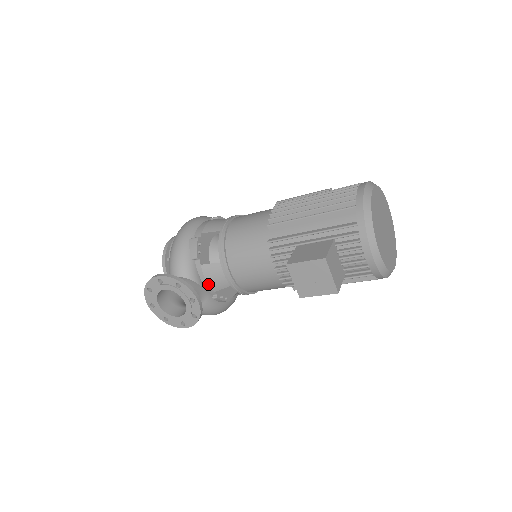
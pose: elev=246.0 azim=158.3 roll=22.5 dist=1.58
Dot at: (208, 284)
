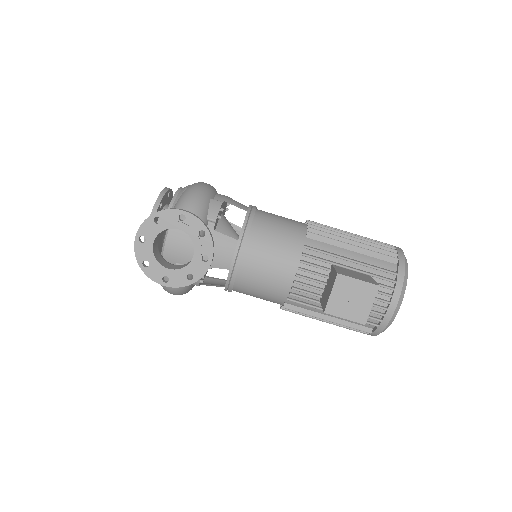
Dot at: occluded
